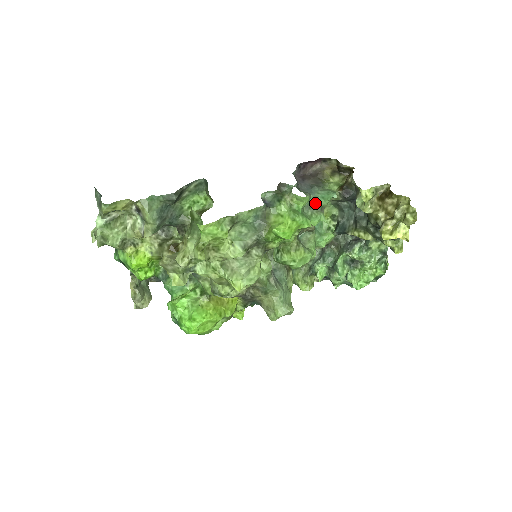
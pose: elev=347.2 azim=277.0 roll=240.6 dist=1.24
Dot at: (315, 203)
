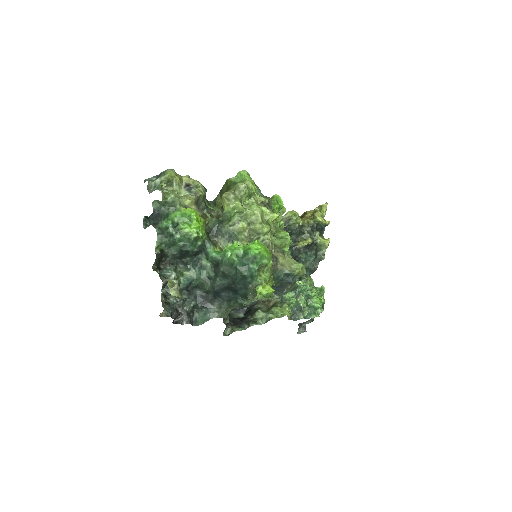
Dot at: occluded
